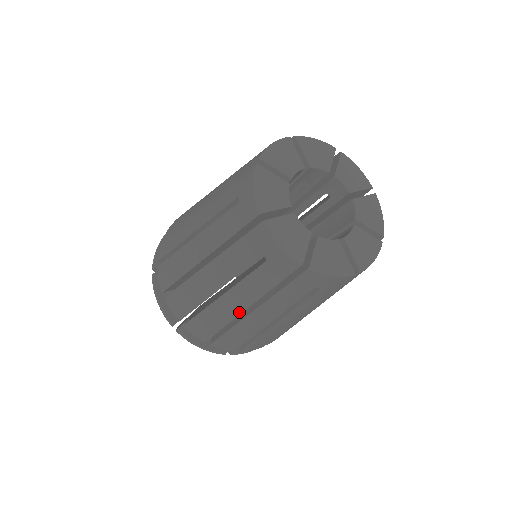
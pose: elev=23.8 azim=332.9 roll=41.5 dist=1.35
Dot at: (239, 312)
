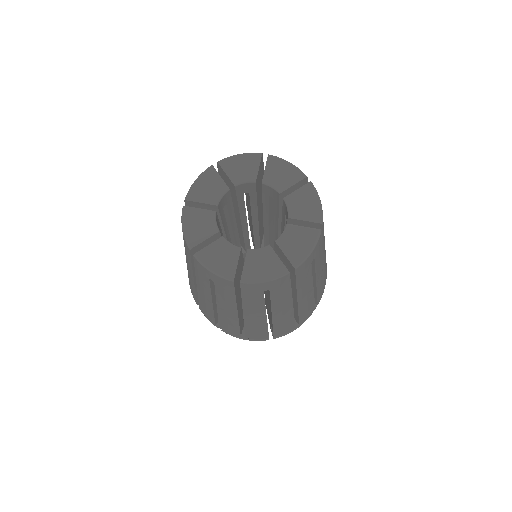
Dot at: (236, 316)
